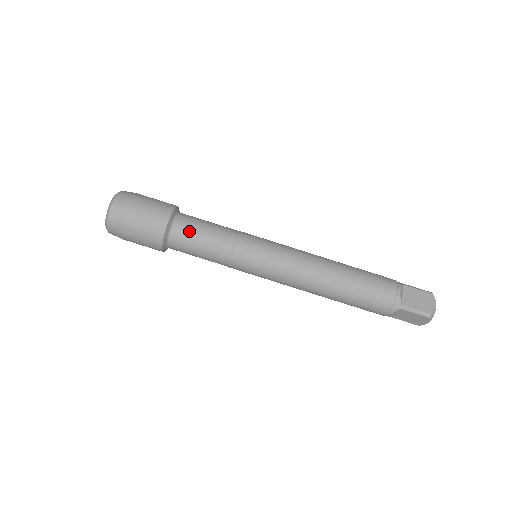
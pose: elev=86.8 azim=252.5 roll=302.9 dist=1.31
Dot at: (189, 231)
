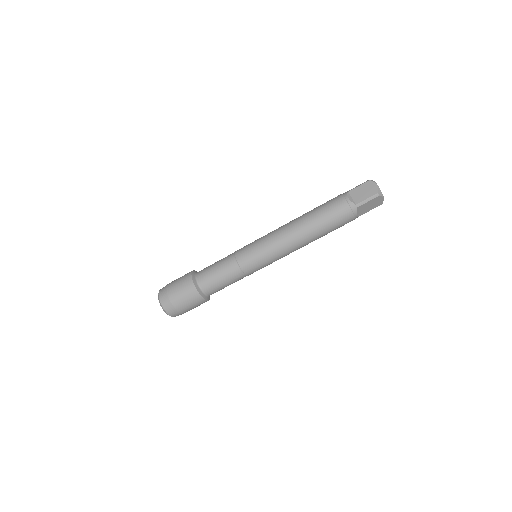
Dot at: (209, 278)
